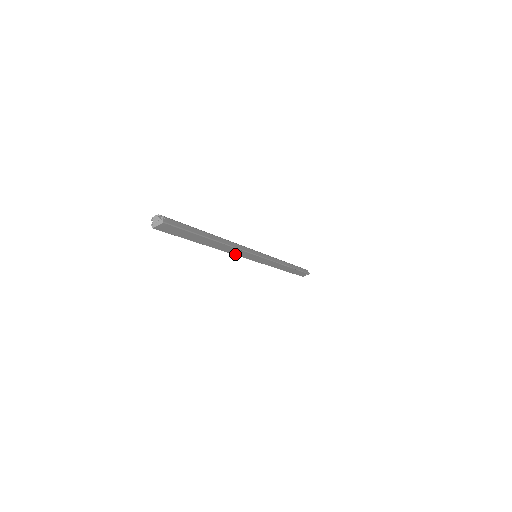
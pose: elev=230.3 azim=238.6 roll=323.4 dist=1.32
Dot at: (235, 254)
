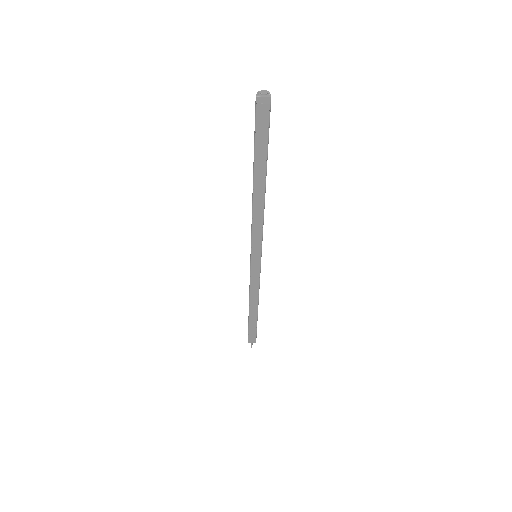
Dot at: (253, 228)
